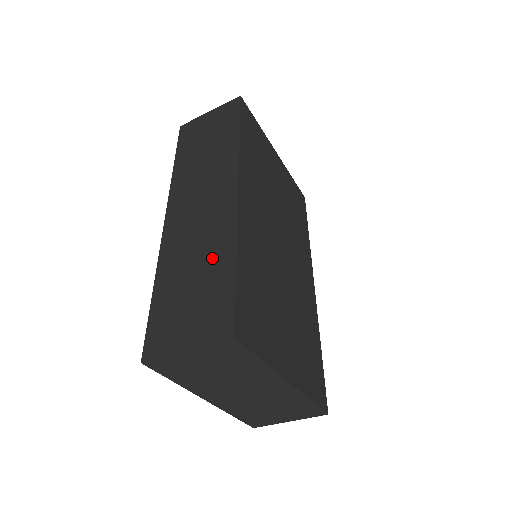
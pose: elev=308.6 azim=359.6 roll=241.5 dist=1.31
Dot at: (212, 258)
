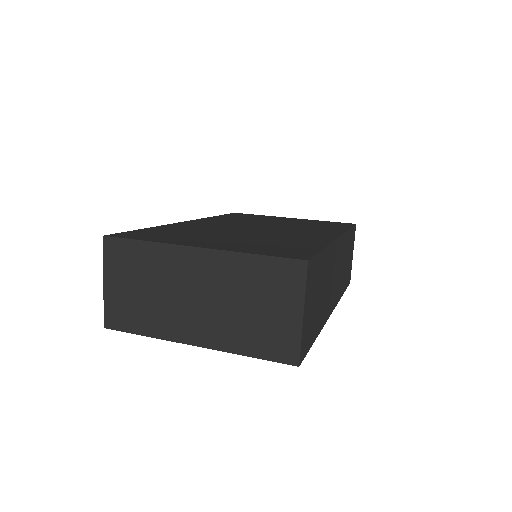
Dot at: occluded
